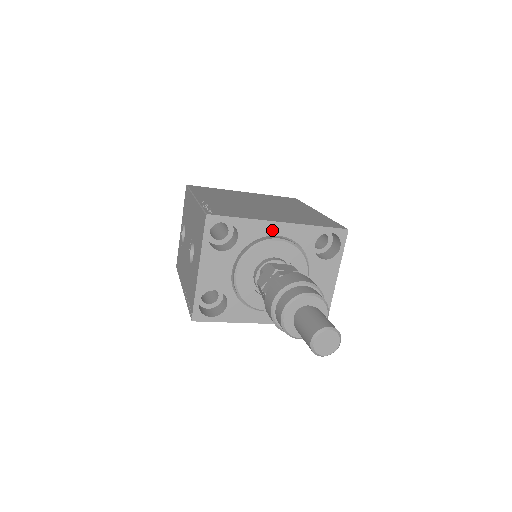
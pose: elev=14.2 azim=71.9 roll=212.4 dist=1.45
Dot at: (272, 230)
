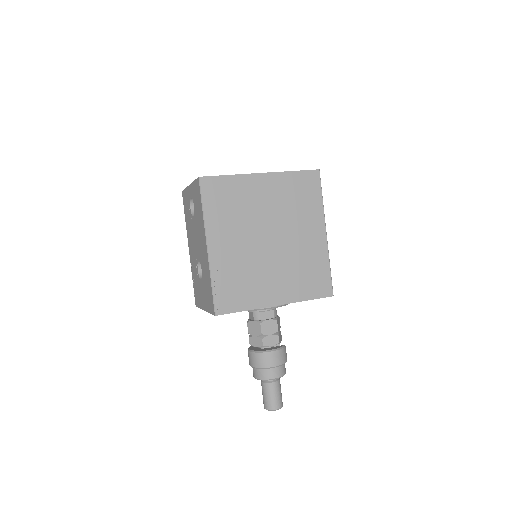
Dot at: occluded
